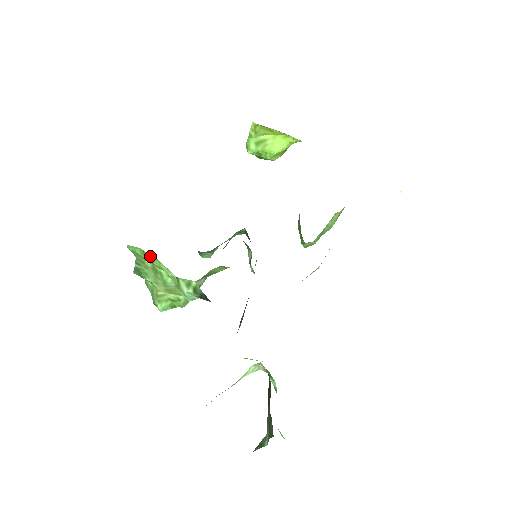
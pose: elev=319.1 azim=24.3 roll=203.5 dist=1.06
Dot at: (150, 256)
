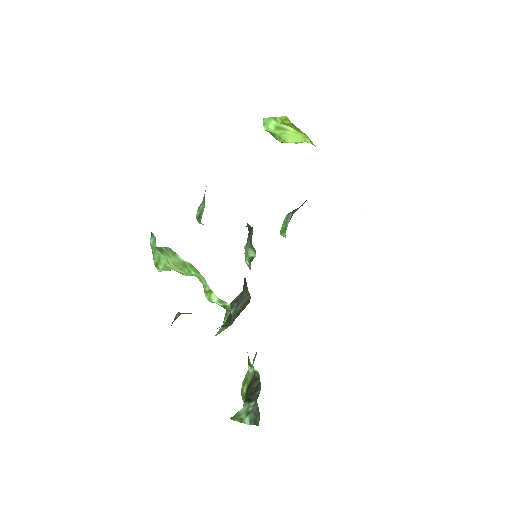
Dot at: (197, 271)
